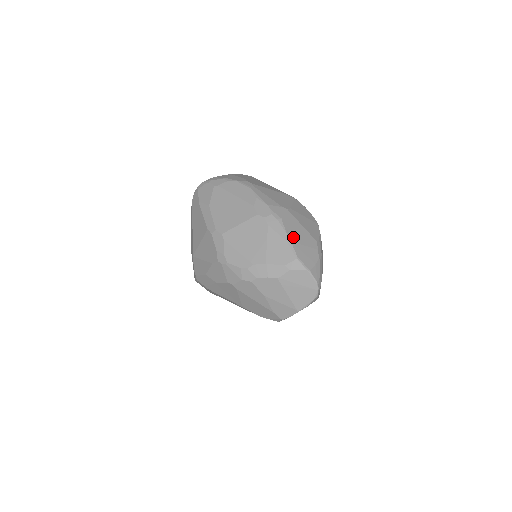
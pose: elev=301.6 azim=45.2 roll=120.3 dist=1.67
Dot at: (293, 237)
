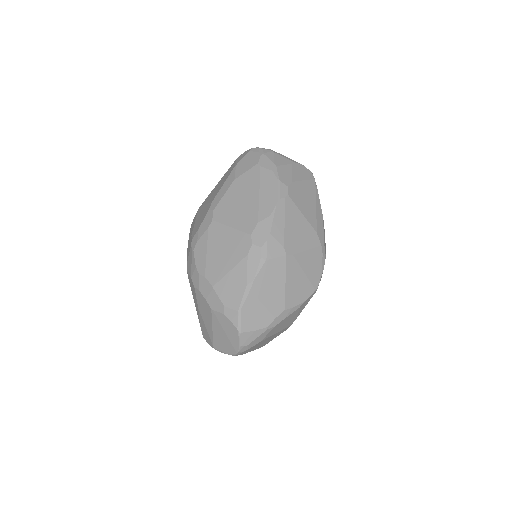
Dot at: (258, 288)
